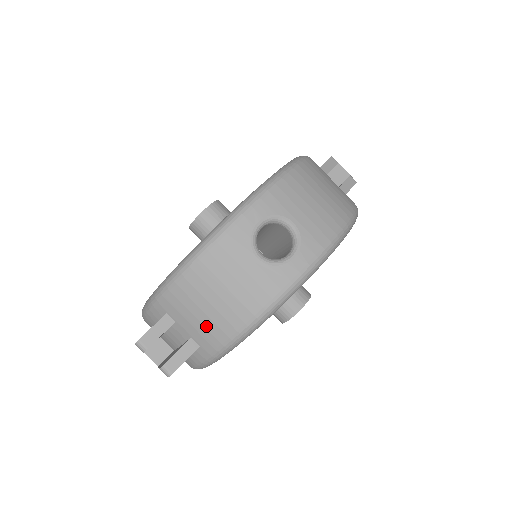
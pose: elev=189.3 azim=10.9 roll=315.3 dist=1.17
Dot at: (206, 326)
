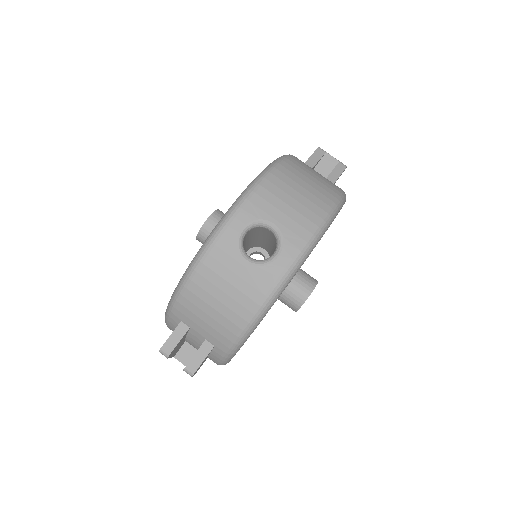
Dot at: (215, 328)
